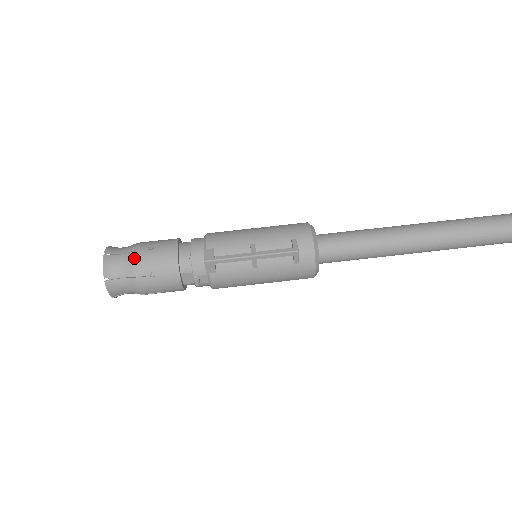
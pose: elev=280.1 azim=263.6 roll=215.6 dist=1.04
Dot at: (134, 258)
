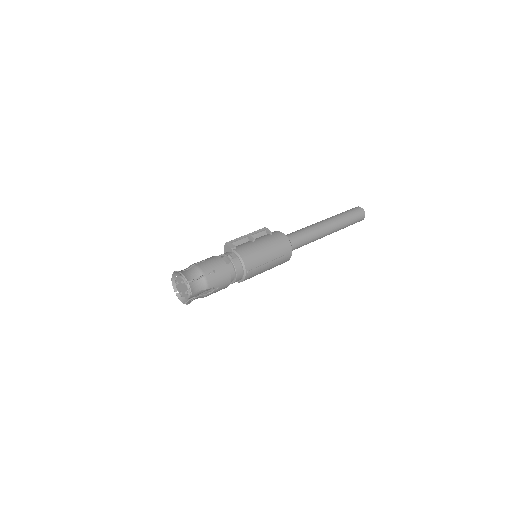
Dot at: occluded
